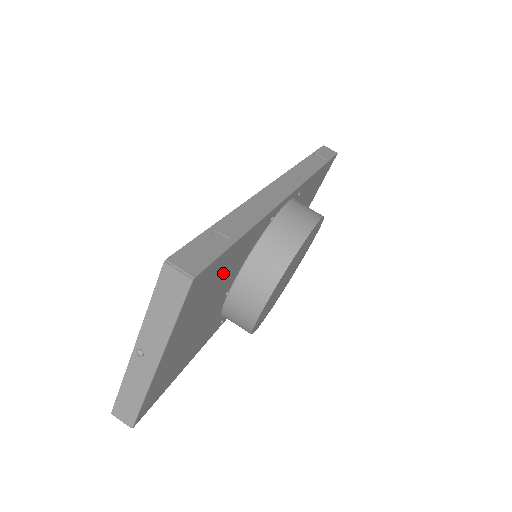
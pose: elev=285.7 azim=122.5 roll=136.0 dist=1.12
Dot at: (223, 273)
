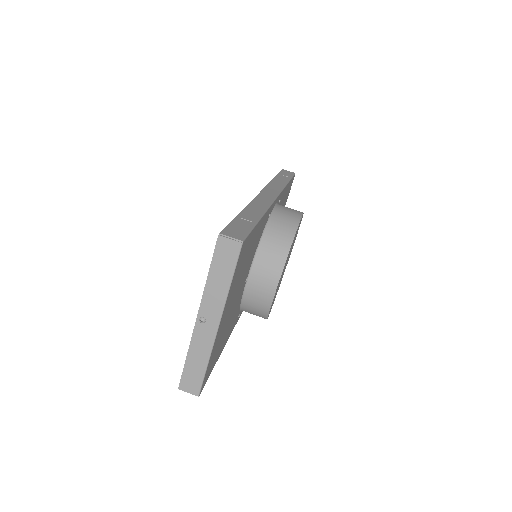
Dot at: (249, 253)
